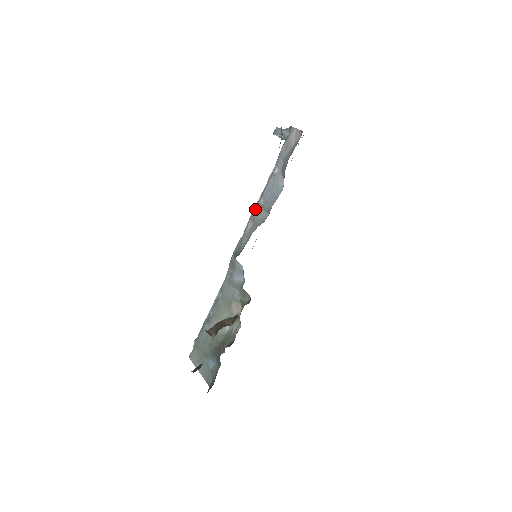
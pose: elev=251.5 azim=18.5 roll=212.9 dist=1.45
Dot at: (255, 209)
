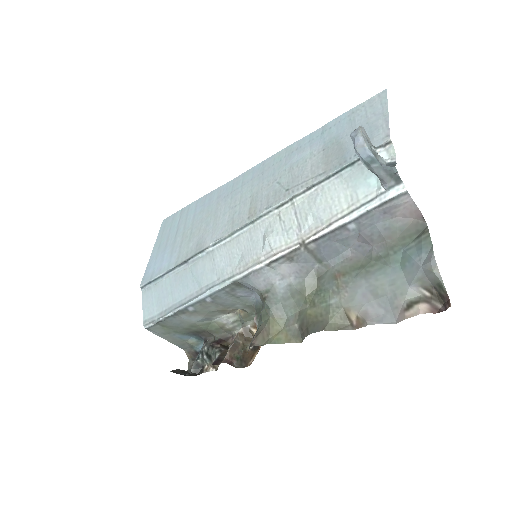
Dot at: (298, 250)
